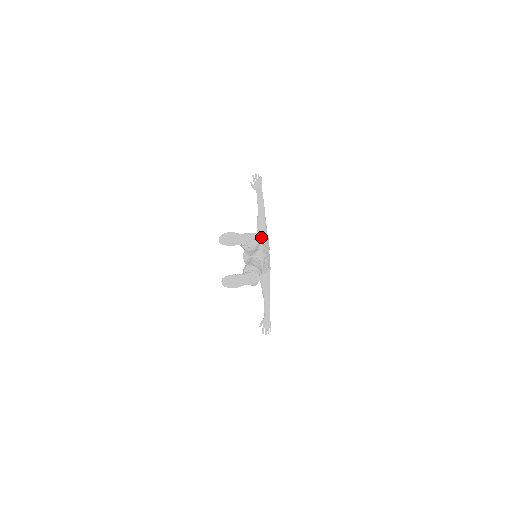
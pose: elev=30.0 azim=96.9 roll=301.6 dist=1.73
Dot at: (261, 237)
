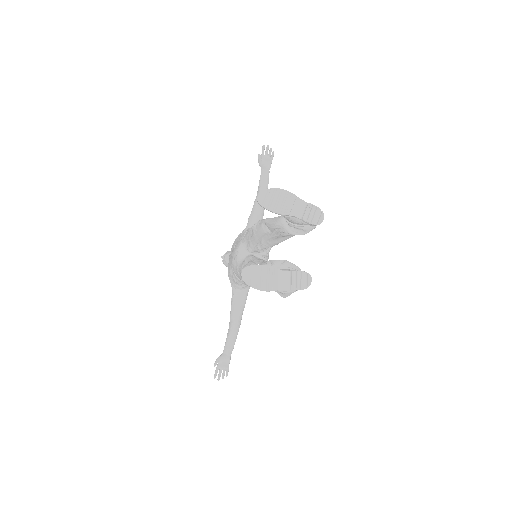
Dot at: occluded
